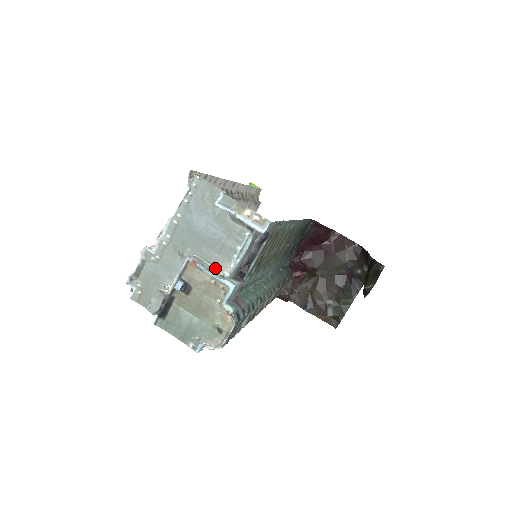
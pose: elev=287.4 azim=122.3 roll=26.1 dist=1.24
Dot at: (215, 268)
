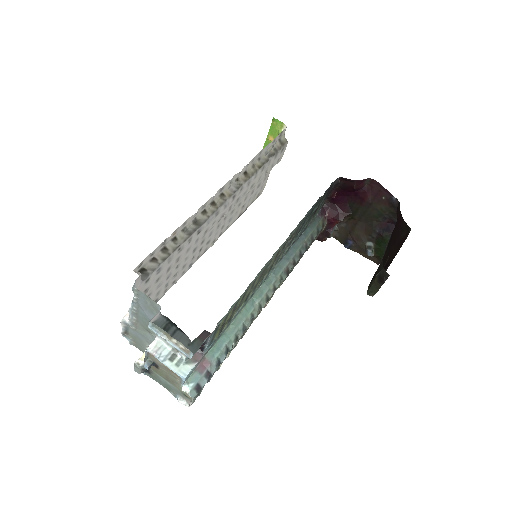
Dot at: (174, 351)
